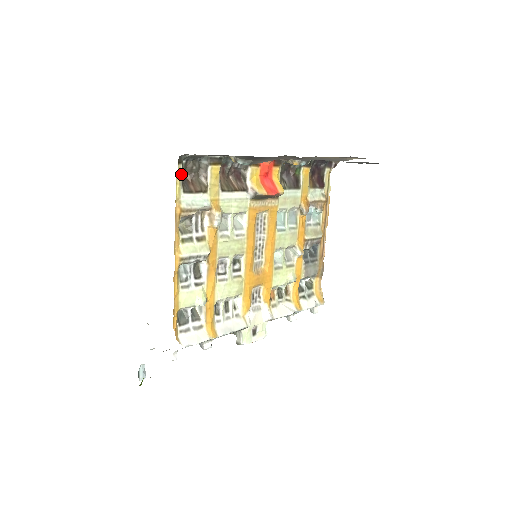
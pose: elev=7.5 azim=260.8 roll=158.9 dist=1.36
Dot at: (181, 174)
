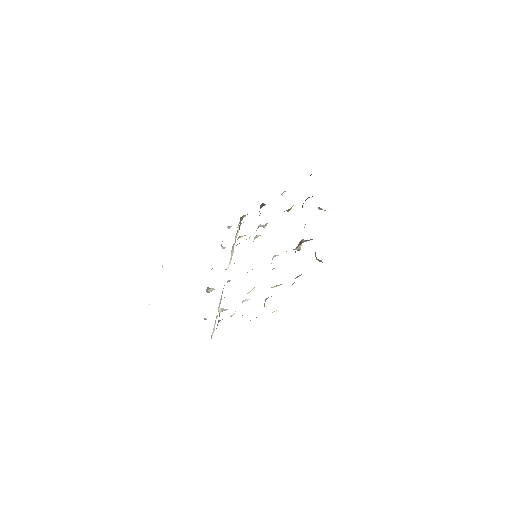
Dot at: occluded
